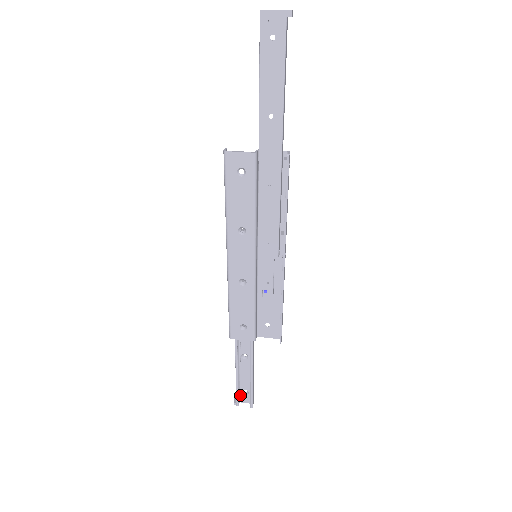
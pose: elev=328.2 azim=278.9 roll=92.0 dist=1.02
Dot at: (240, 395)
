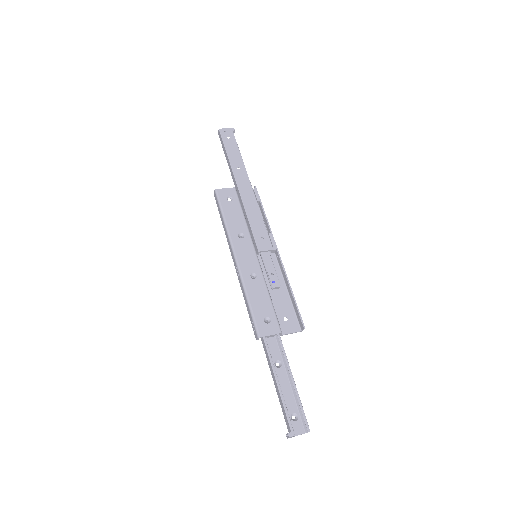
Dot at: (290, 424)
